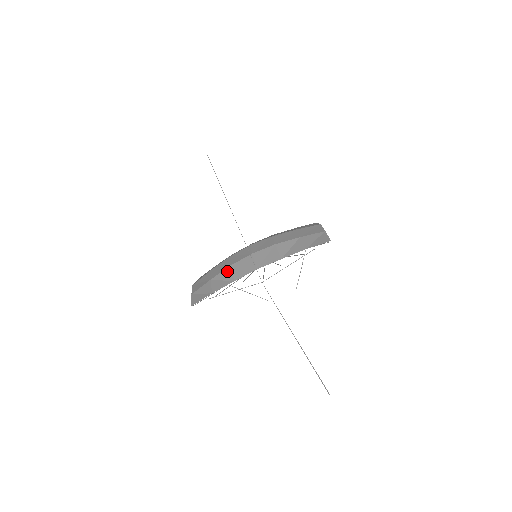
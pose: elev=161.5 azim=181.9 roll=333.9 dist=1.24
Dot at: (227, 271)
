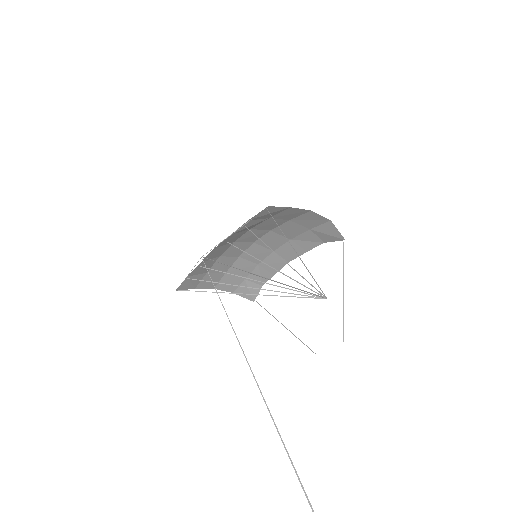
Dot at: occluded
